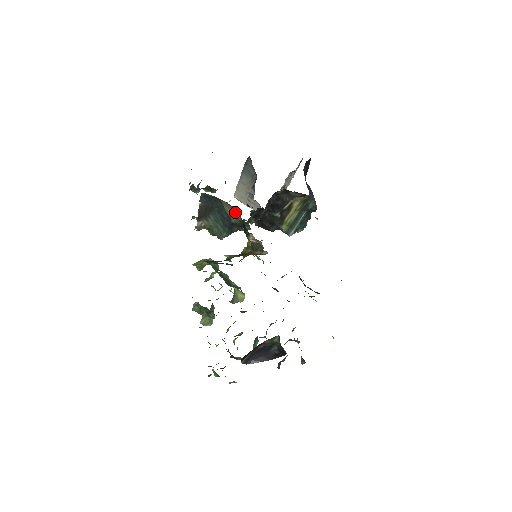
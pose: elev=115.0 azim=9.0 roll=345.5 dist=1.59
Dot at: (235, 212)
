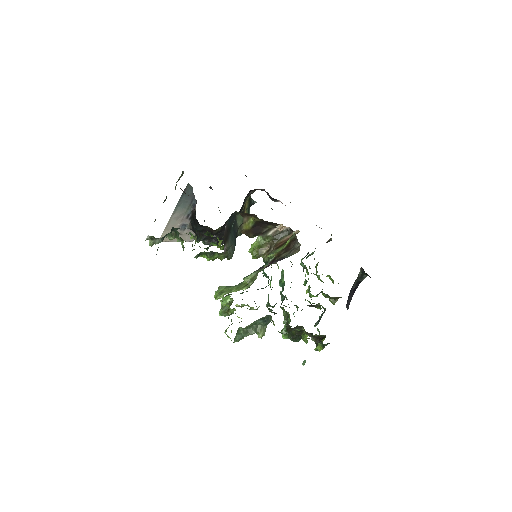
Dot at: (245, 222)
